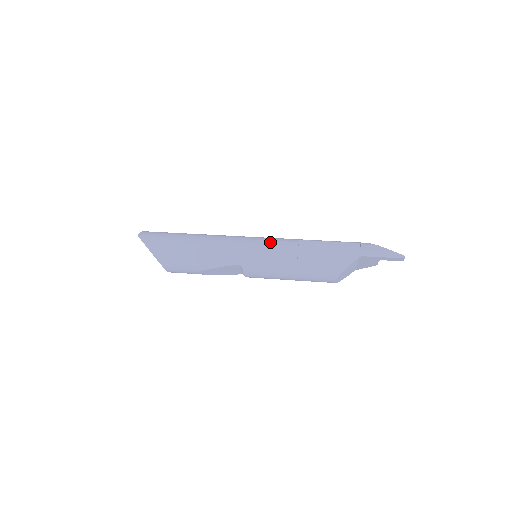
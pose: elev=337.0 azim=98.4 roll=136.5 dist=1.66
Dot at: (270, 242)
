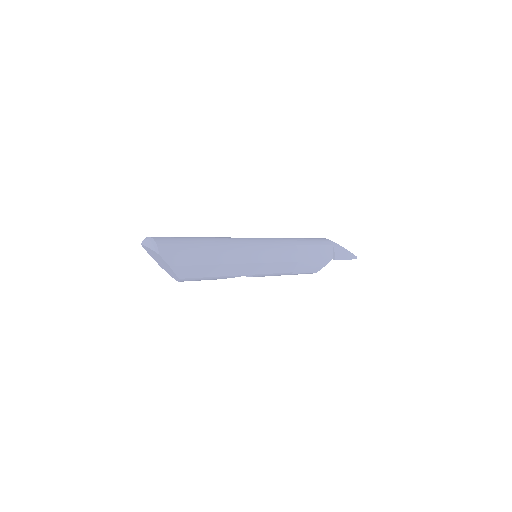
Dot at: (279, 252)
